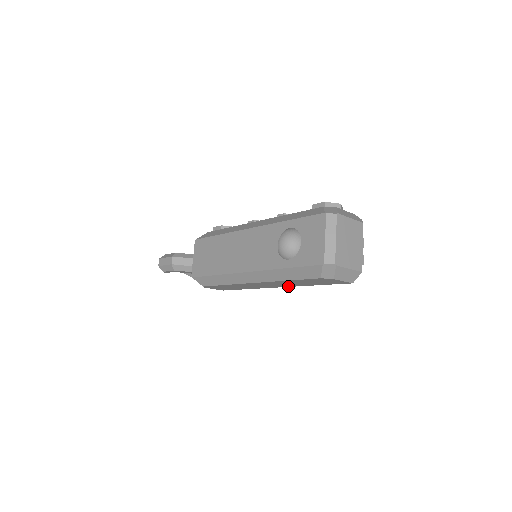
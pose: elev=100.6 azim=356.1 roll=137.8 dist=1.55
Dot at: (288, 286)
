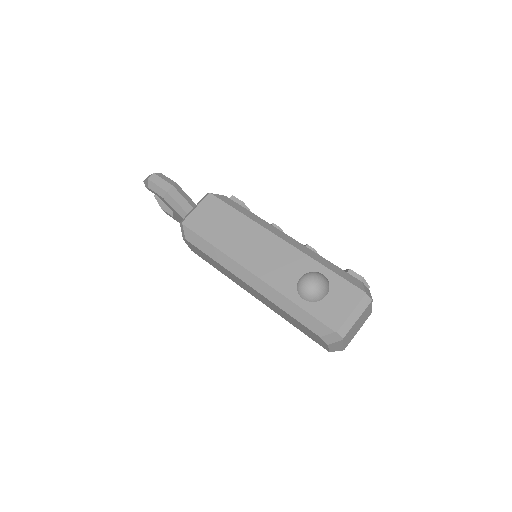
Dot at: (267, 305)
